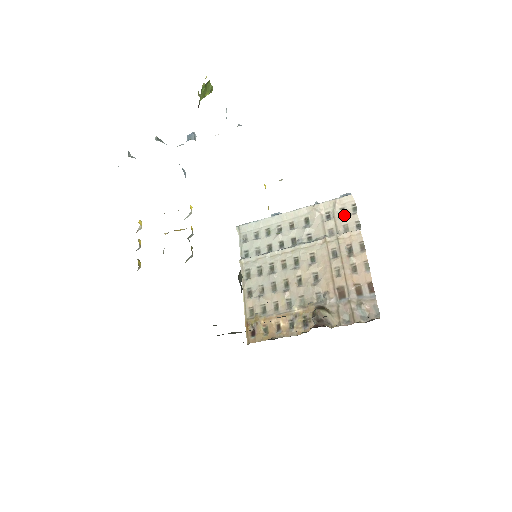
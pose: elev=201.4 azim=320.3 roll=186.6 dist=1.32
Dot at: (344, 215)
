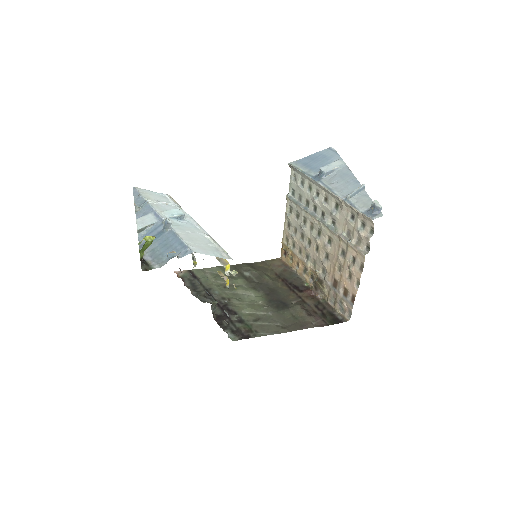
Dot at: (362, 229)
